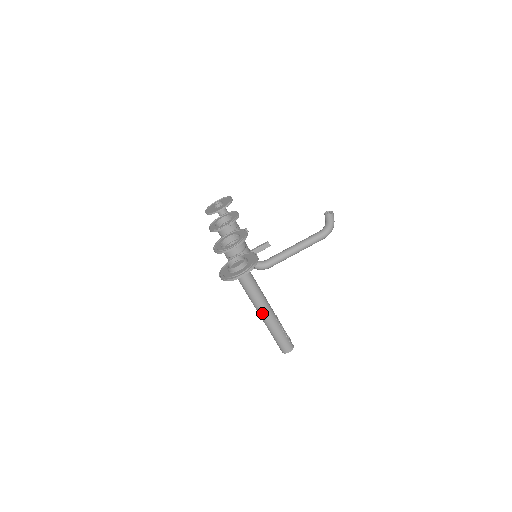
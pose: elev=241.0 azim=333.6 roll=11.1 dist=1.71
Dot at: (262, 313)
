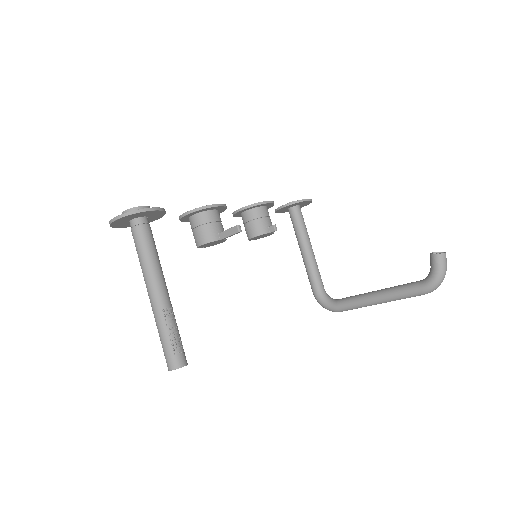
Dot at: (148, 292)
